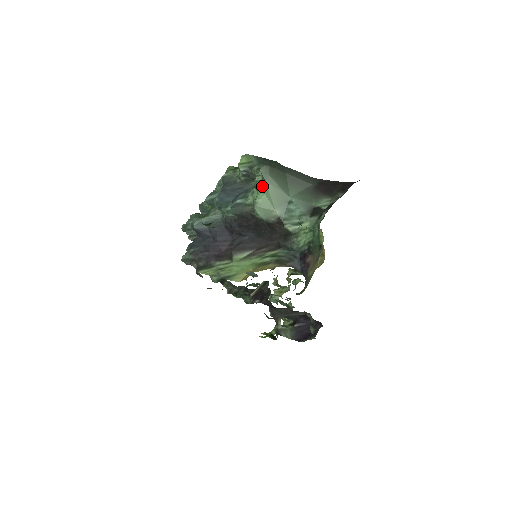
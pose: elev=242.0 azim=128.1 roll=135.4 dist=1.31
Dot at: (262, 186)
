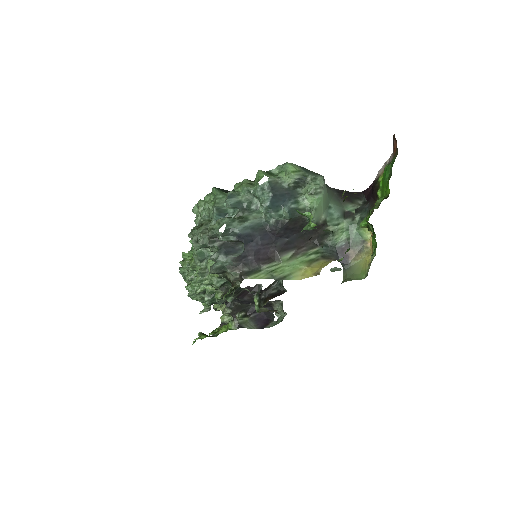
Dot at: (320, 194)
